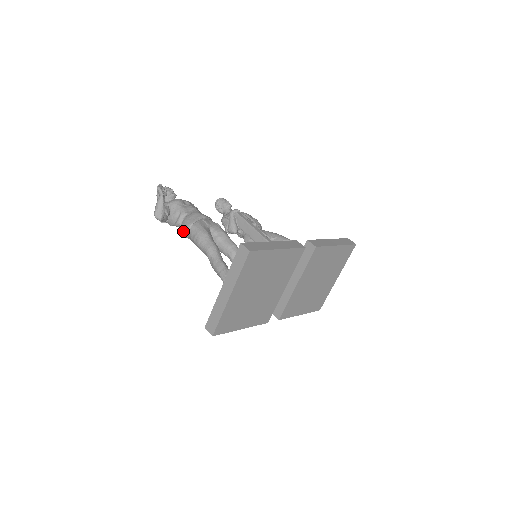
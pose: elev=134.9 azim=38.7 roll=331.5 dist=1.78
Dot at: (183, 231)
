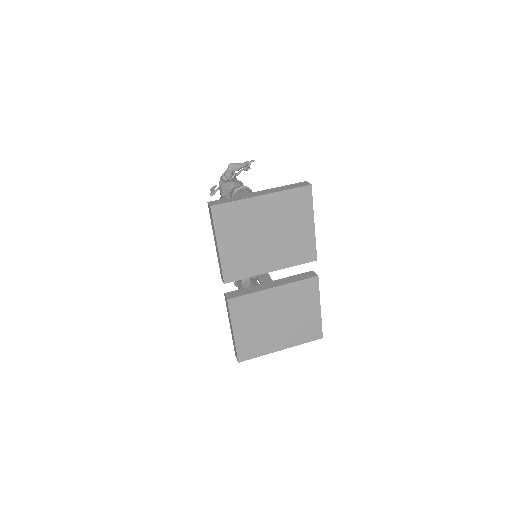
Dot at: (236, 187)
